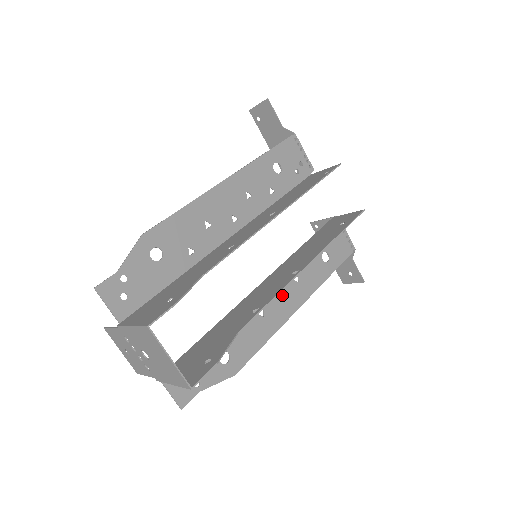
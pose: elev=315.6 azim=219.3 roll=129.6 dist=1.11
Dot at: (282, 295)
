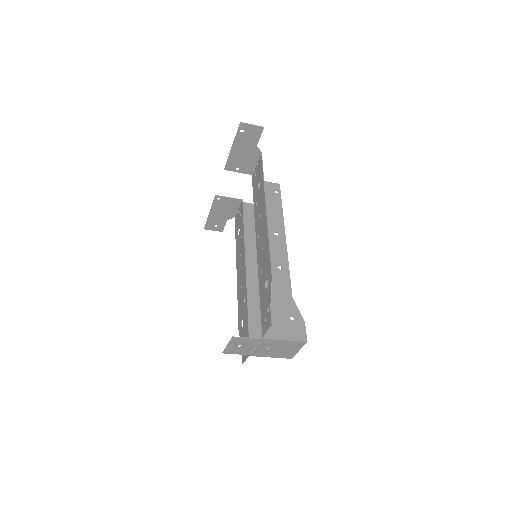
Dot at: (241, 270)
